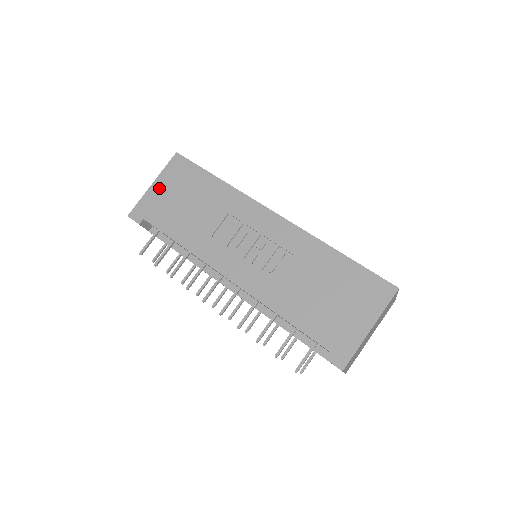
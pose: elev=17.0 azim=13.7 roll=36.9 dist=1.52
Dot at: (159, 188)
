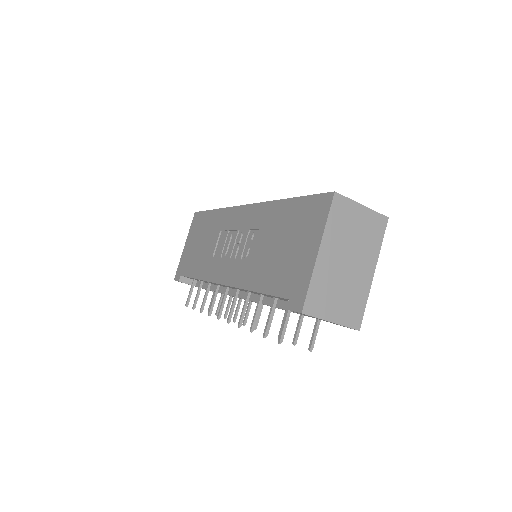
Dot at: (187, 246)
